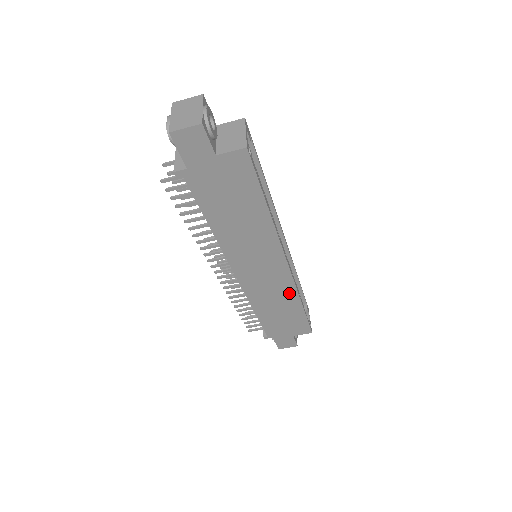
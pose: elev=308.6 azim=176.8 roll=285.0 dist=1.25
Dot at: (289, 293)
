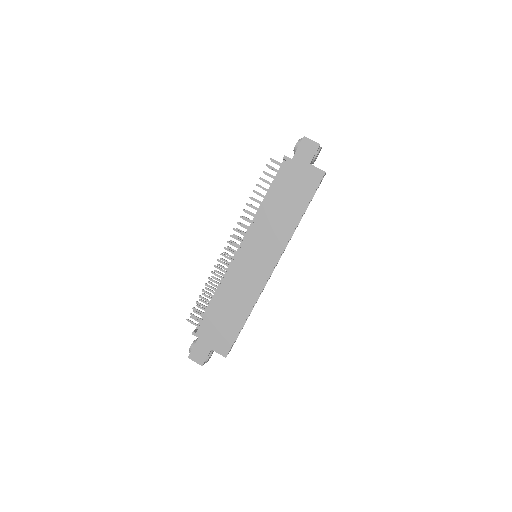
Dot at: (251, 297)
